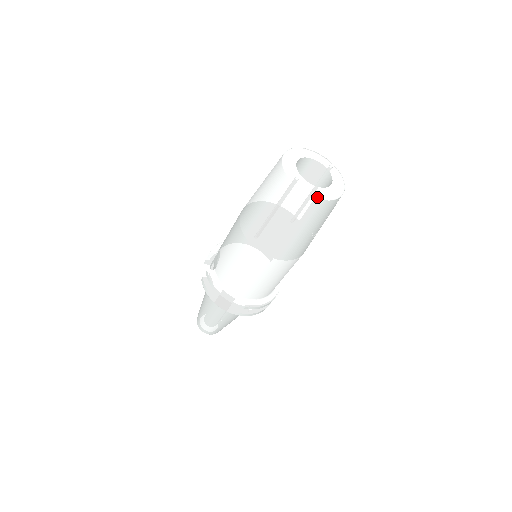
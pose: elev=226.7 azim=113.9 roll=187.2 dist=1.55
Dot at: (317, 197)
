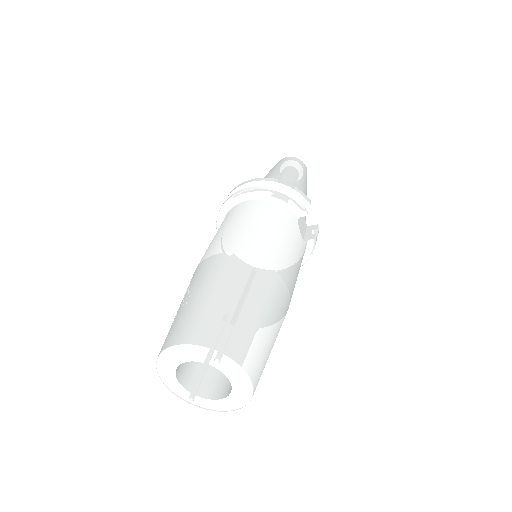
Dot at: (225, 411)
